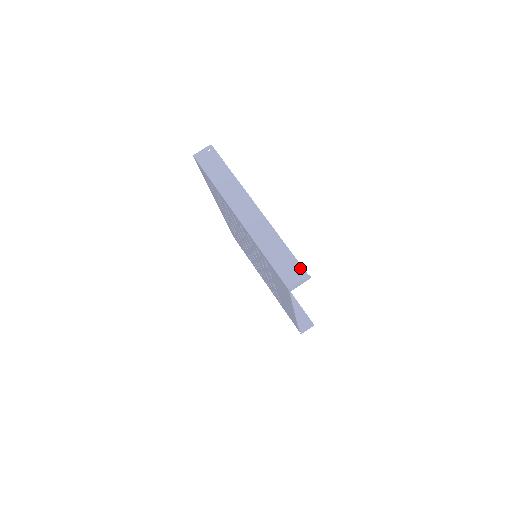
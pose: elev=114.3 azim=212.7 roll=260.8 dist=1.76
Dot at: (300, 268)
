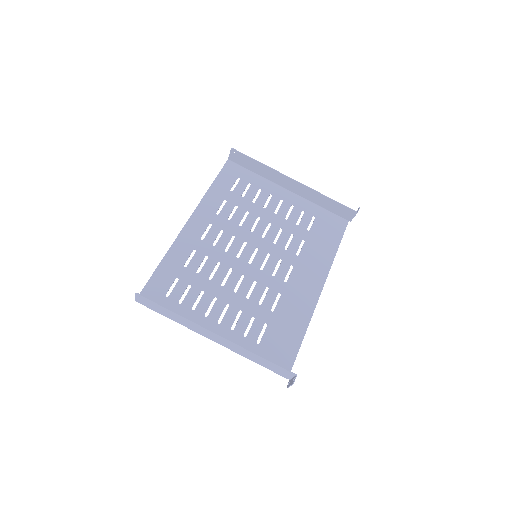
Dot at: (284, 370)
